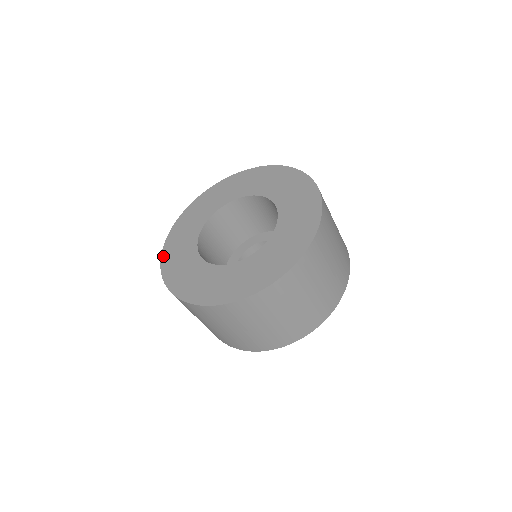
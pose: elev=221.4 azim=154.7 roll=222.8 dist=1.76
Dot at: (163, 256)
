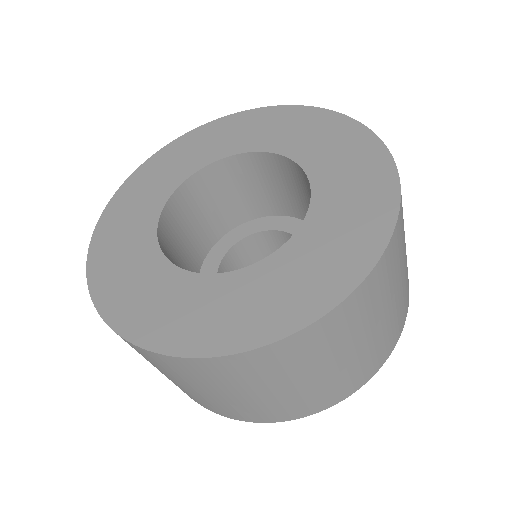
Dot at: (91, 274)
